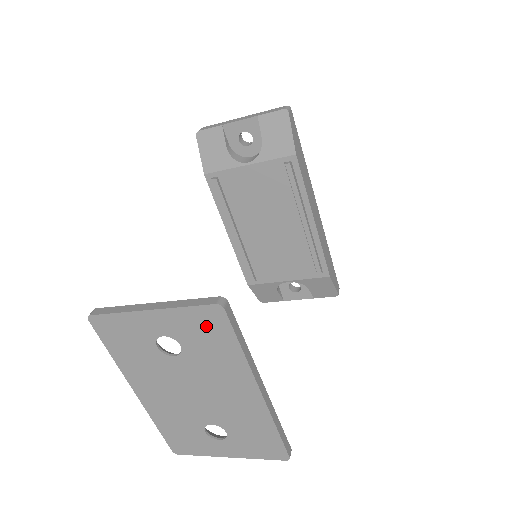
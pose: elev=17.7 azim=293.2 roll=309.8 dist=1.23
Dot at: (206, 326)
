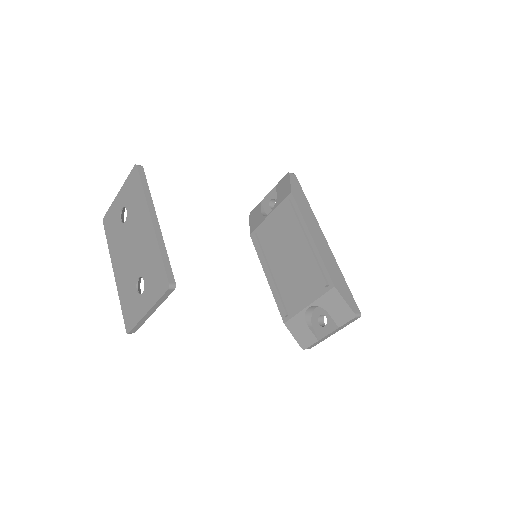
Dot at: (133, 185)
